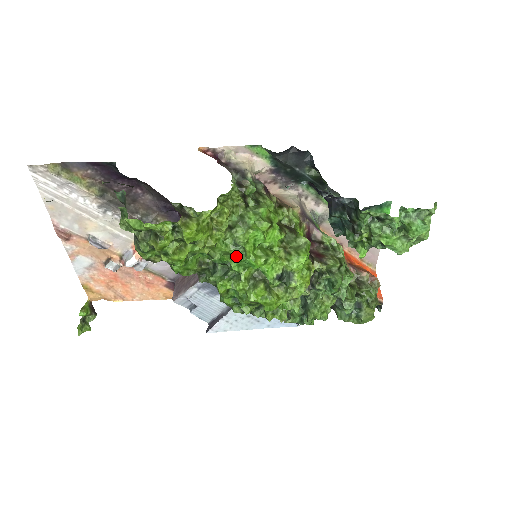
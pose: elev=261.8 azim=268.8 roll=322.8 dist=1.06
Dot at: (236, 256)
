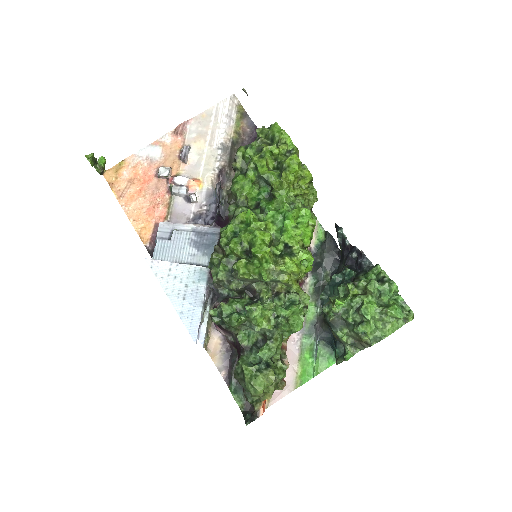
Dot at: (285, 206)
